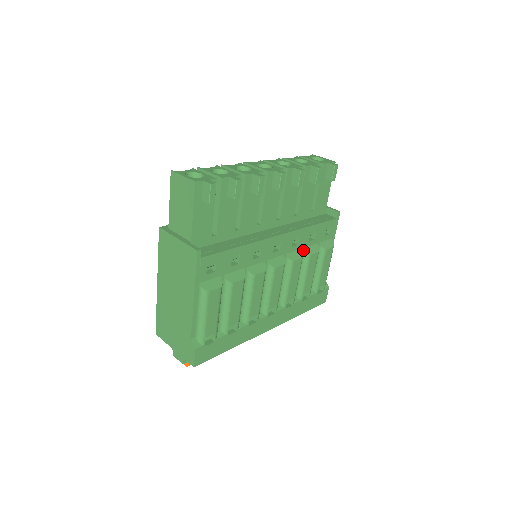
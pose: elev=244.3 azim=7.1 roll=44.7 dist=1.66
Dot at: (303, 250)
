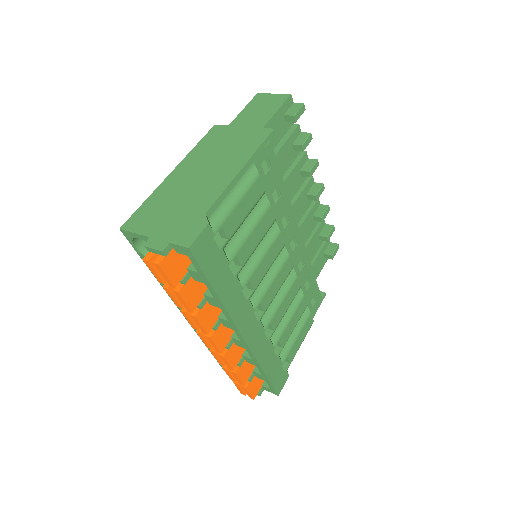
Dot at: occluded
